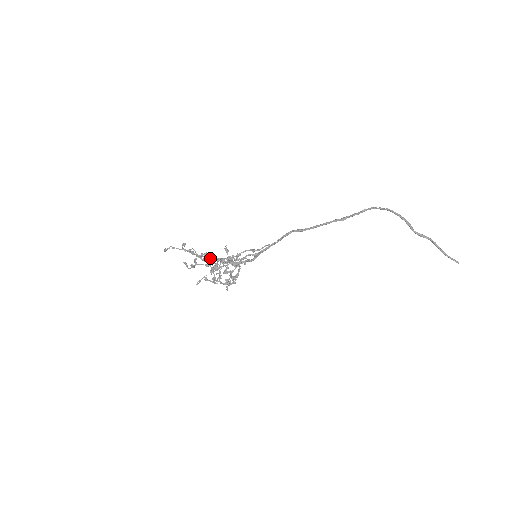
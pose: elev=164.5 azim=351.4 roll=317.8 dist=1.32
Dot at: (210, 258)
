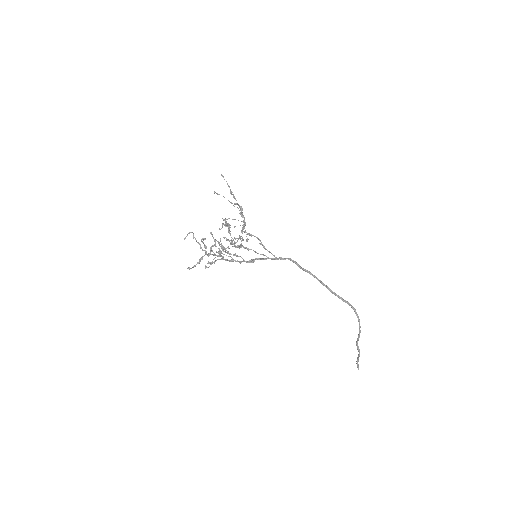
Dot at: (216, 255)
